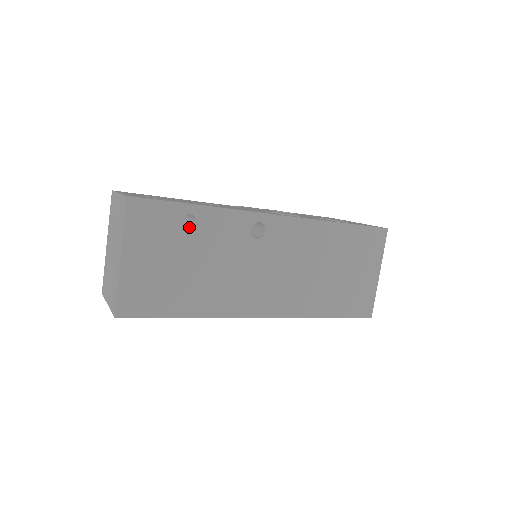
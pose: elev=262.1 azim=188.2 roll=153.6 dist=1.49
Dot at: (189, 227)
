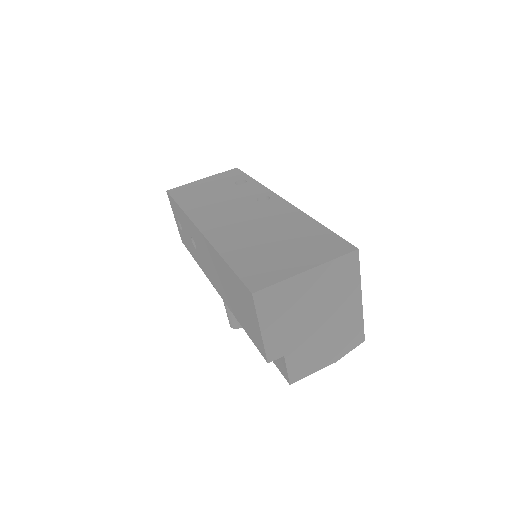
Dot at: occluded
